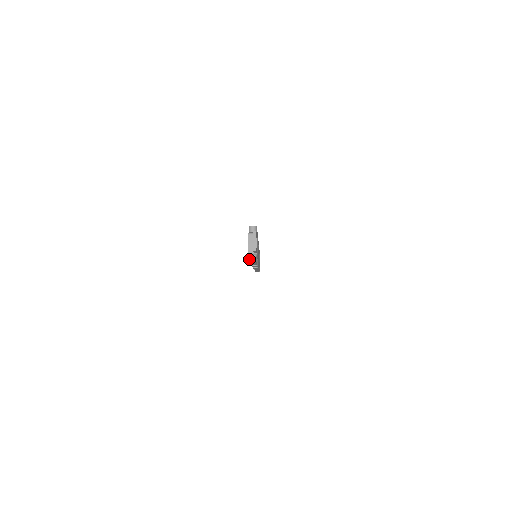
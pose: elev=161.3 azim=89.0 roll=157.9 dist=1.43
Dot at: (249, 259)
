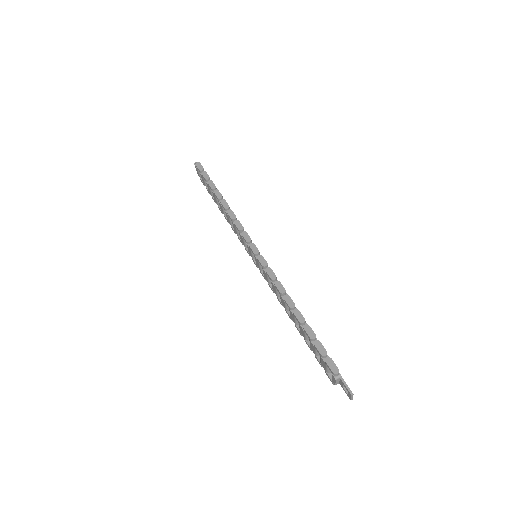
Dot at: (334, 384)
